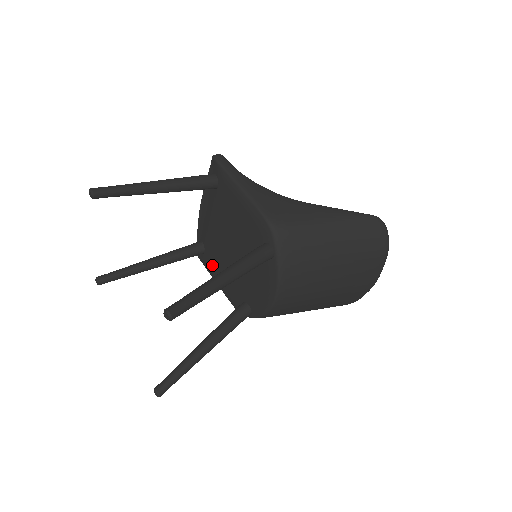
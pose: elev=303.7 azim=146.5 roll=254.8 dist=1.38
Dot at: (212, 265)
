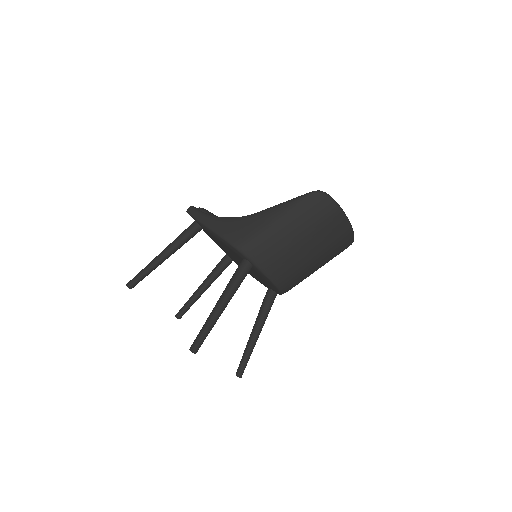
Dot at: occluded
